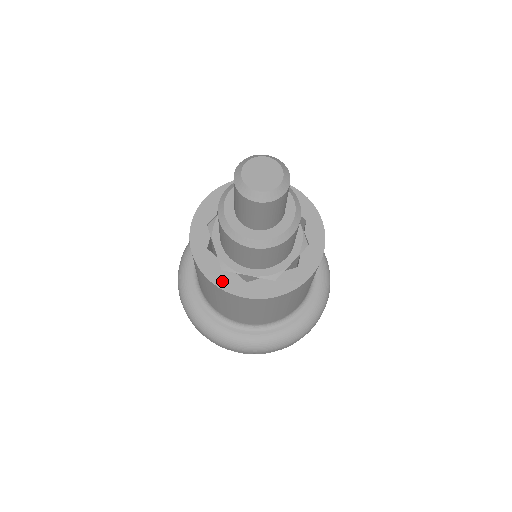
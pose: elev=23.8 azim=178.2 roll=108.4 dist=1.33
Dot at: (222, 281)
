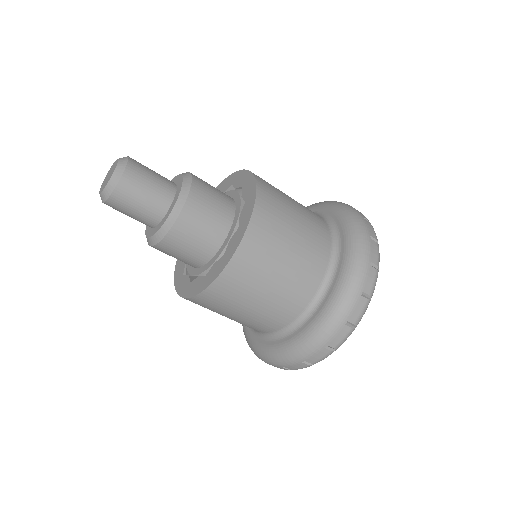
Dot at: (180, 285)
